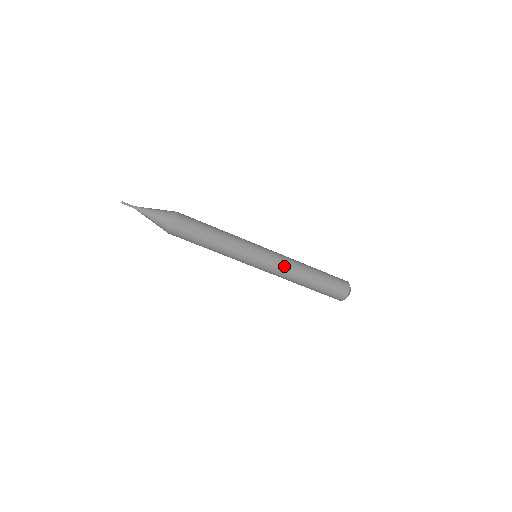
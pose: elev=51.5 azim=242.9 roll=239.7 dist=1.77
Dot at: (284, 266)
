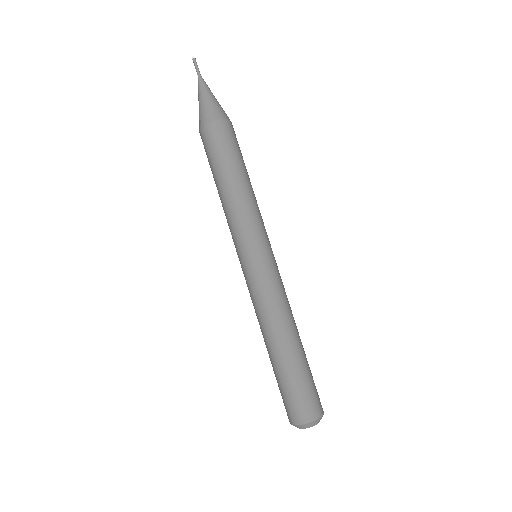
Dot at: (284, 293)
